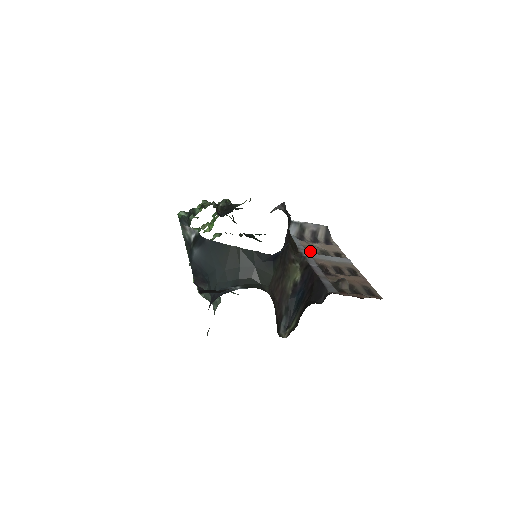
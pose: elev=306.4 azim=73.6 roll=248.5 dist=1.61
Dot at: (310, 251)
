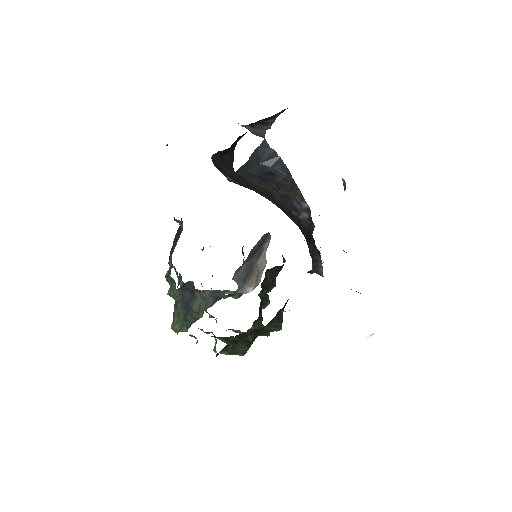
Dot at: occluded
